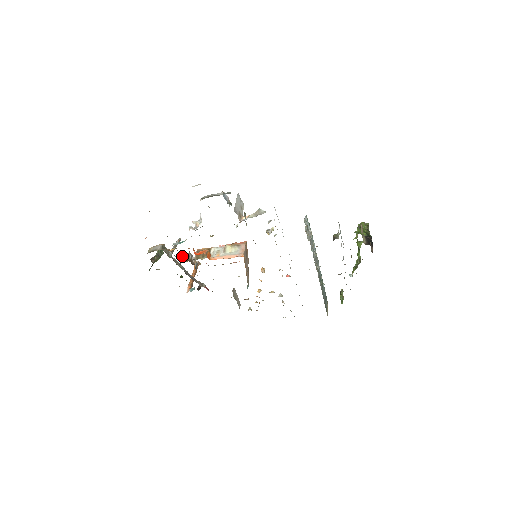
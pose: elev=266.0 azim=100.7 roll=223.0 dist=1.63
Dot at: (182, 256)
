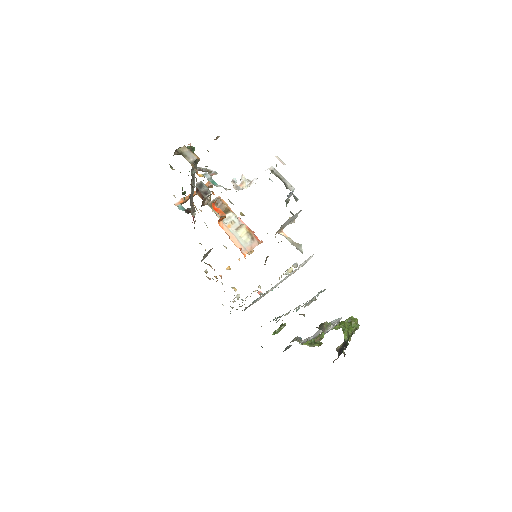
Dot at: (202, 185)
